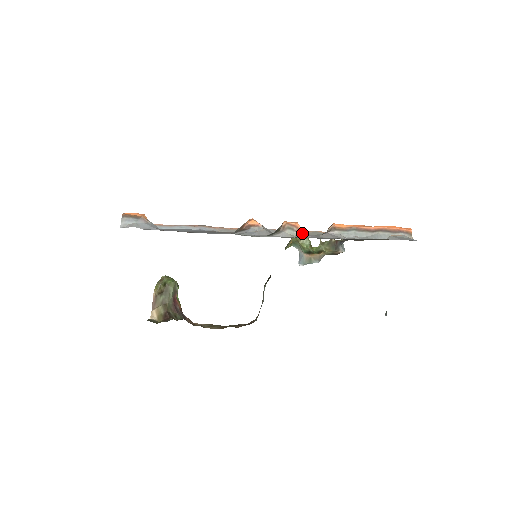
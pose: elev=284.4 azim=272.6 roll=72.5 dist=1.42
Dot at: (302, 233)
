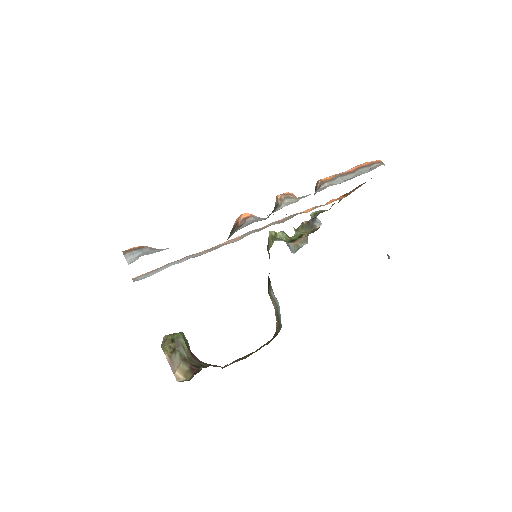
Dot at: (299, 197)
